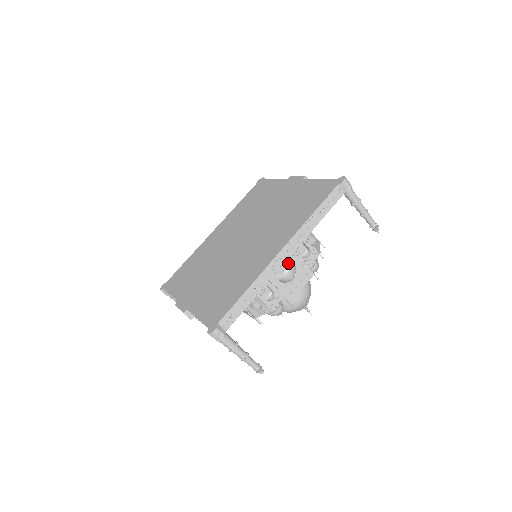
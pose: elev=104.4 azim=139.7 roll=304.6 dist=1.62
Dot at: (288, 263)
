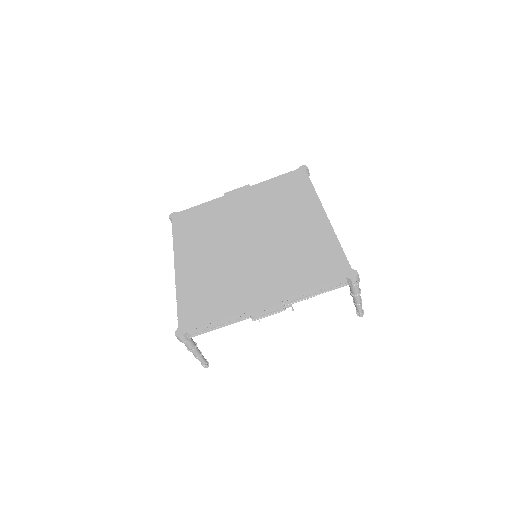
Dot at: occluded
